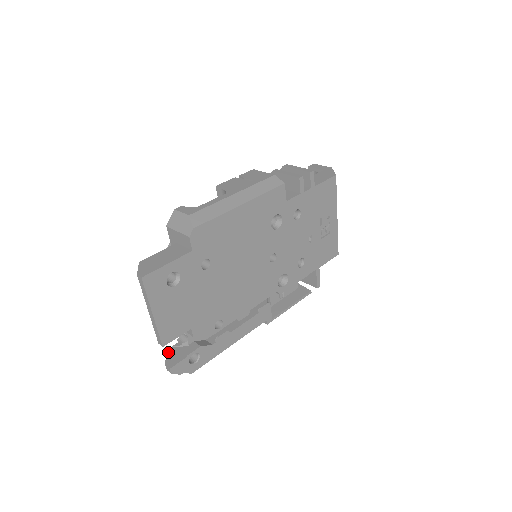
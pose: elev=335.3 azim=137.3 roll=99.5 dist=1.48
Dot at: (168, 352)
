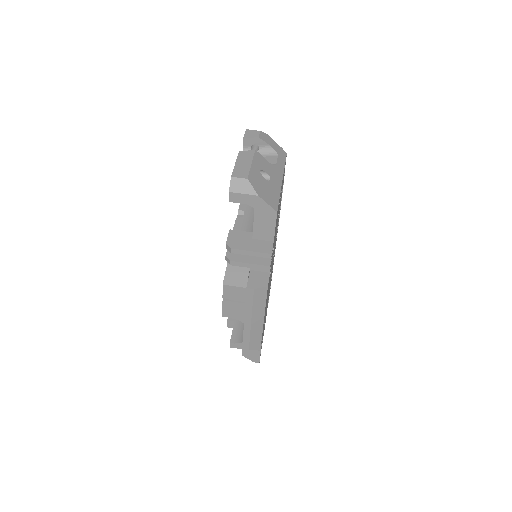
Dot at: occluded
